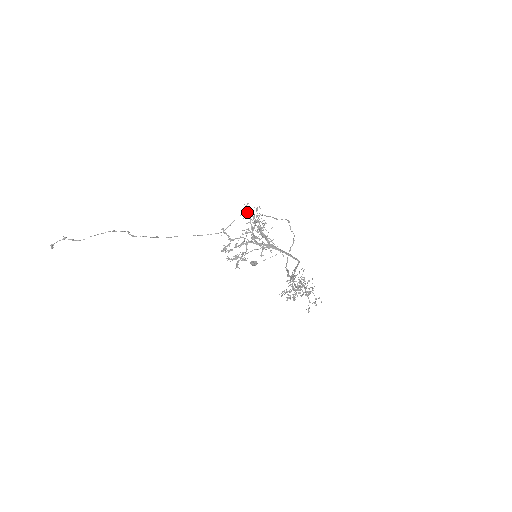
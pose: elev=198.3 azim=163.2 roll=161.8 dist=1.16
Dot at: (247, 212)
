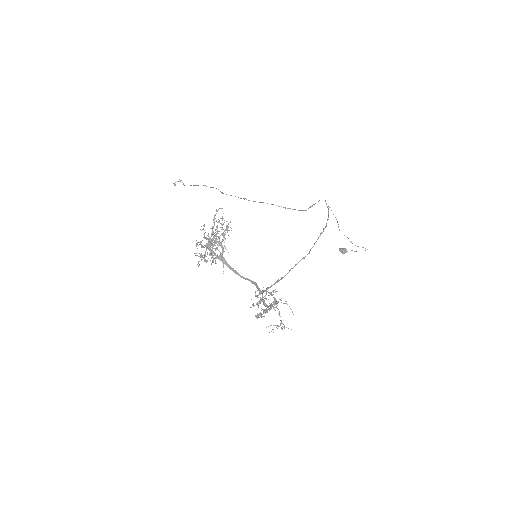
Dot at: occluded
